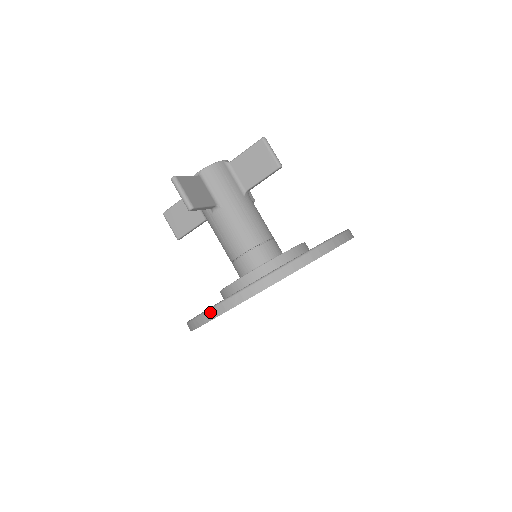
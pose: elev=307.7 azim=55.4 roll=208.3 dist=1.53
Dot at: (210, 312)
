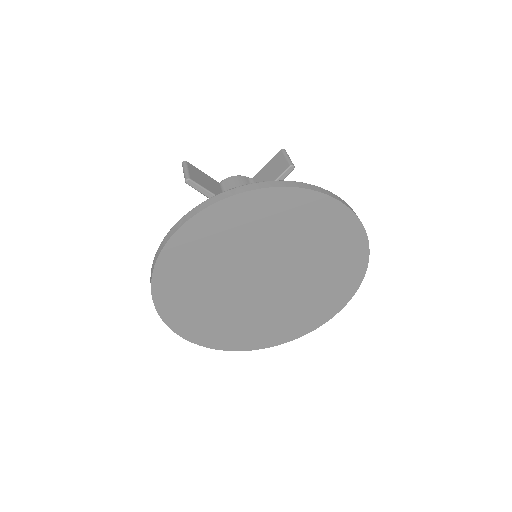
Dot at: (159, 247)
